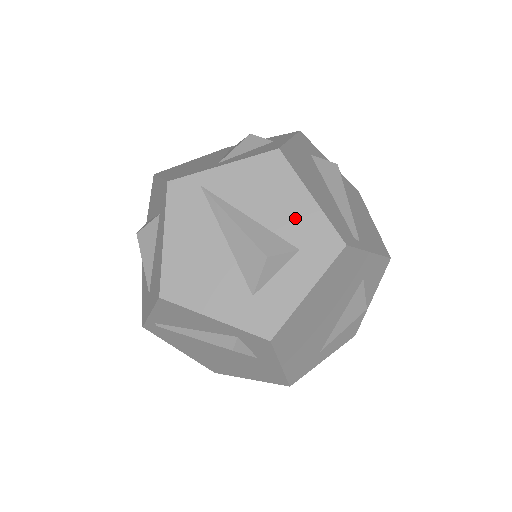
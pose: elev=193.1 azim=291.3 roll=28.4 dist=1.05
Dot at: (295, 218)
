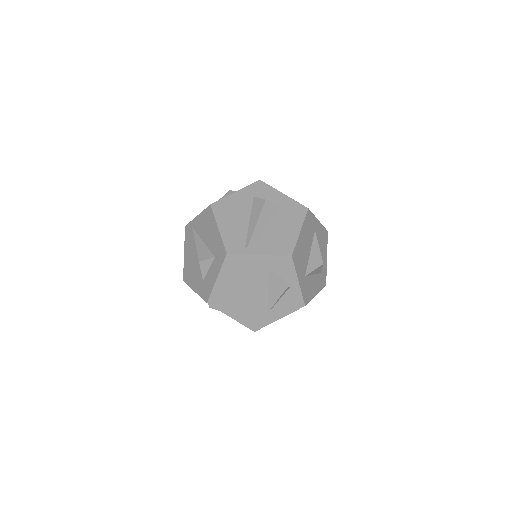
Dot at: (214, 241)
